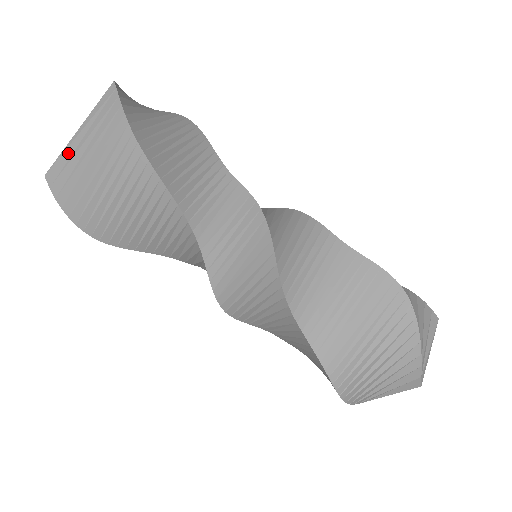
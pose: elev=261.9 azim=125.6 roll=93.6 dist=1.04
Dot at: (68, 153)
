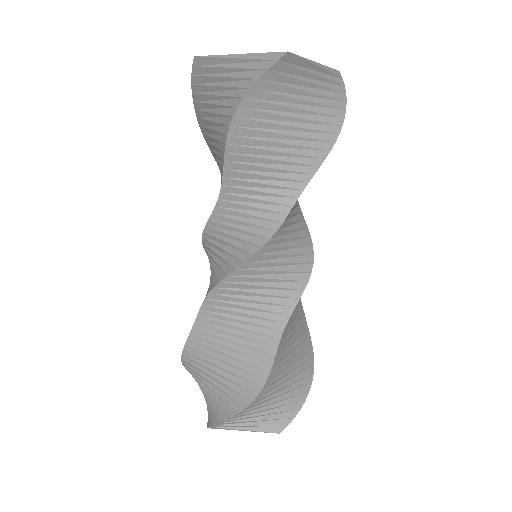
Dot at: (304, 63)
